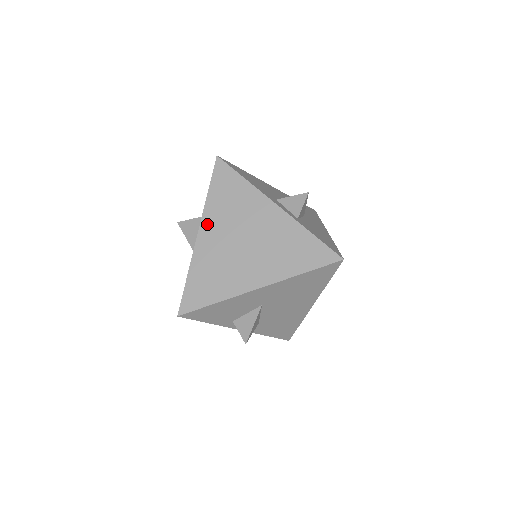
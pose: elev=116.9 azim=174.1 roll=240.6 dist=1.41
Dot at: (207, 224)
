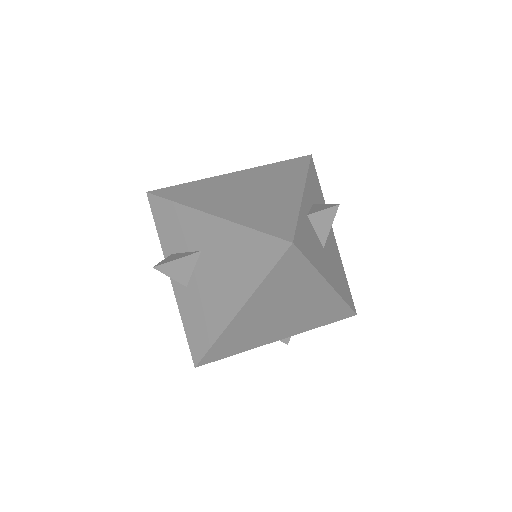
Dot at: (246, 172)
